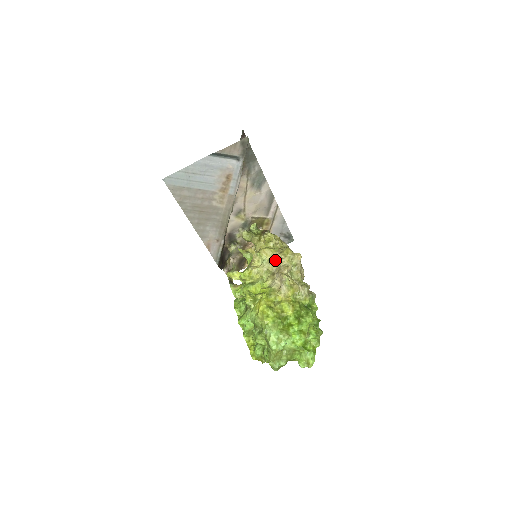
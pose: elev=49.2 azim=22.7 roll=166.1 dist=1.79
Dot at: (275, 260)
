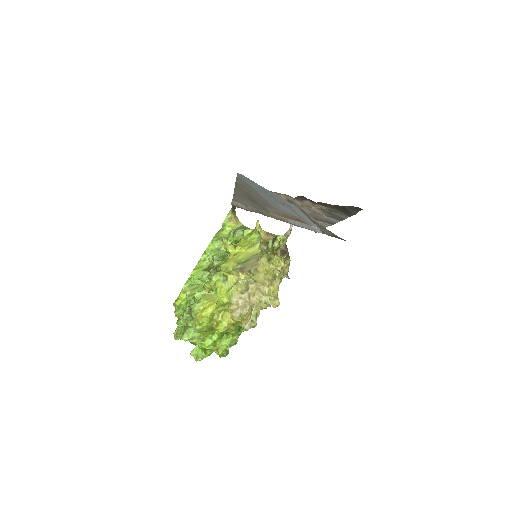
Dot at: (260, 285)
